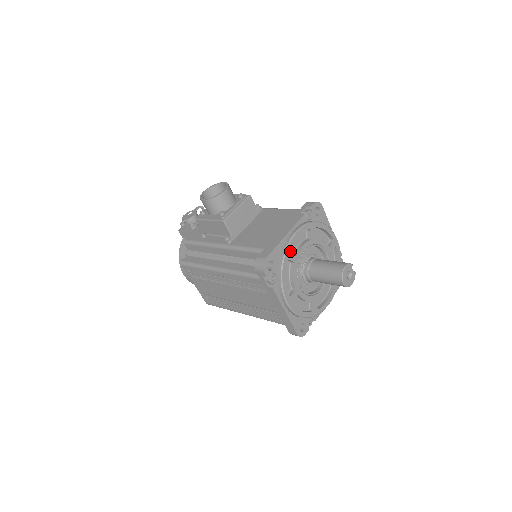
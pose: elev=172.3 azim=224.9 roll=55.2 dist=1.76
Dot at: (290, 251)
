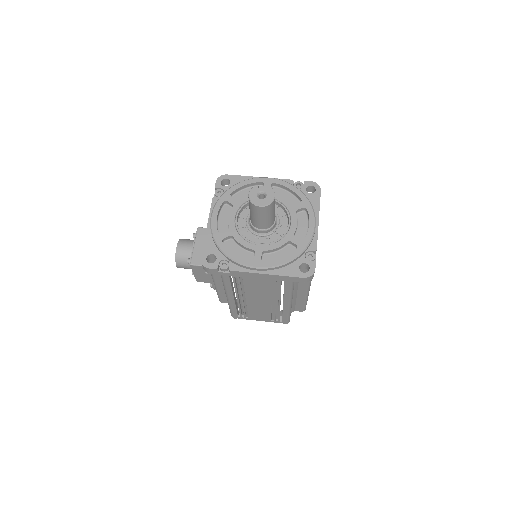
Dot at: (218, 233)
